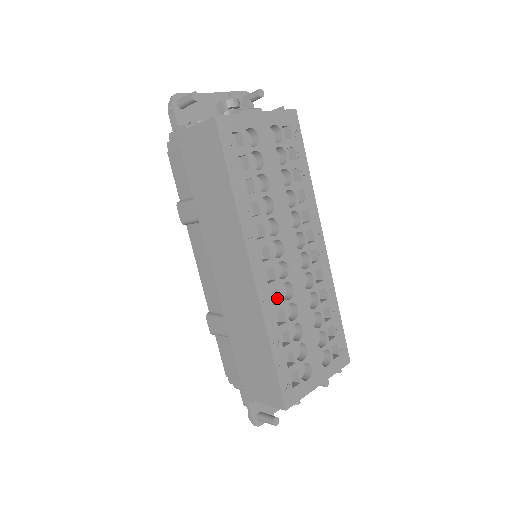
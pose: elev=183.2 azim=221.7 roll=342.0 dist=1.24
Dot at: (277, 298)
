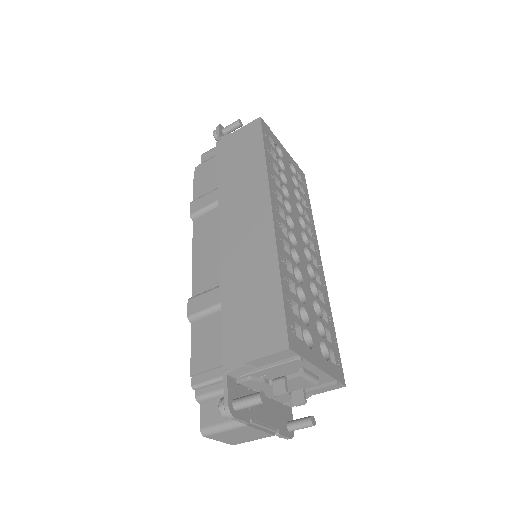
Dot at: occluded
